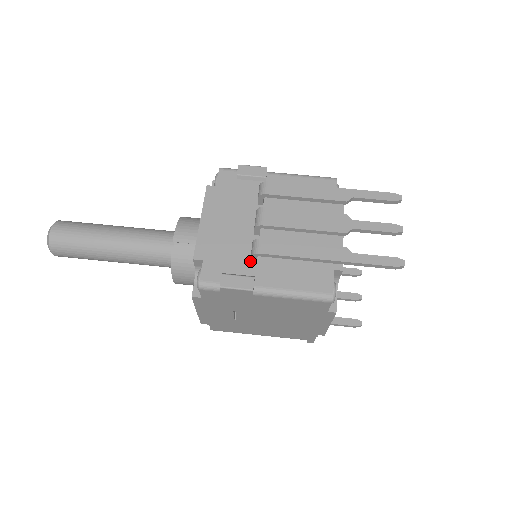
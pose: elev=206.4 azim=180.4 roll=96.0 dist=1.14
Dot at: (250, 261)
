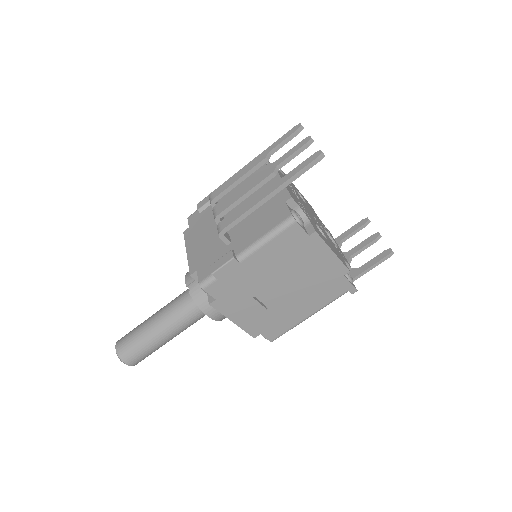
Dot at: (227, 245)
